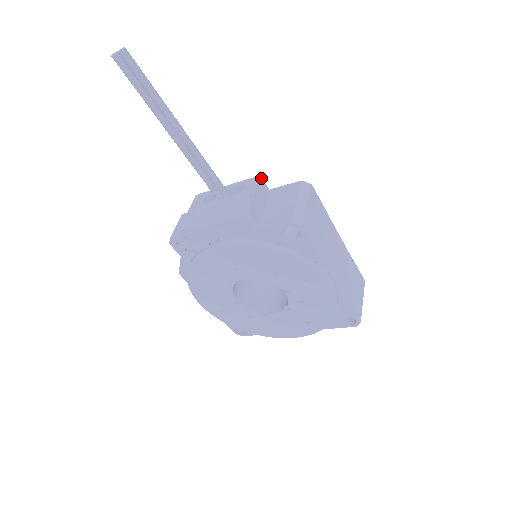
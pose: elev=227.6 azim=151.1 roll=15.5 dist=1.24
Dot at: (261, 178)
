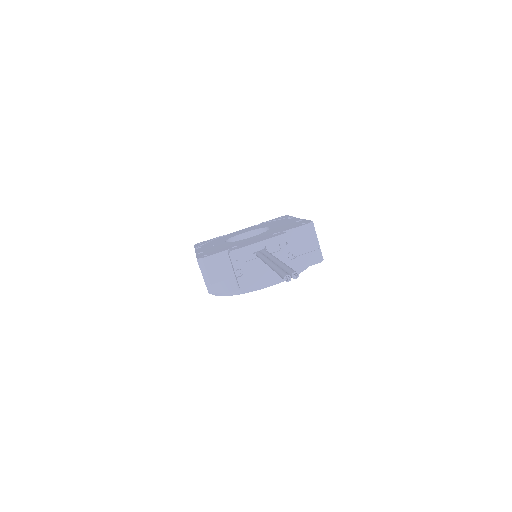
Dot at: (289, 235)
